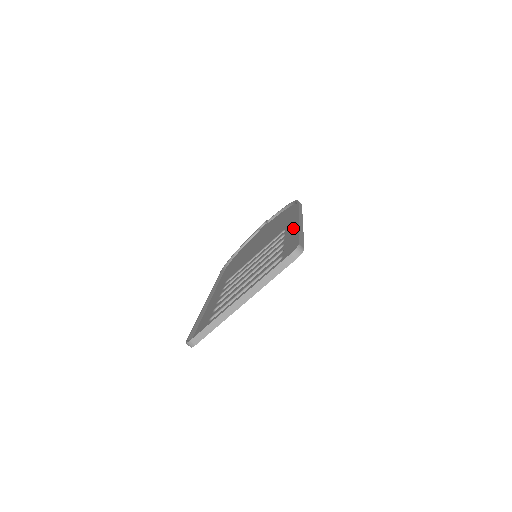
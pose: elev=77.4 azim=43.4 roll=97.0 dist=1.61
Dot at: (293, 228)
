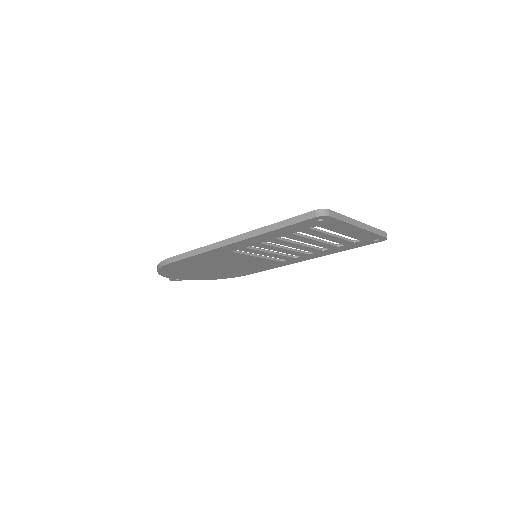
Dot at: occluded
